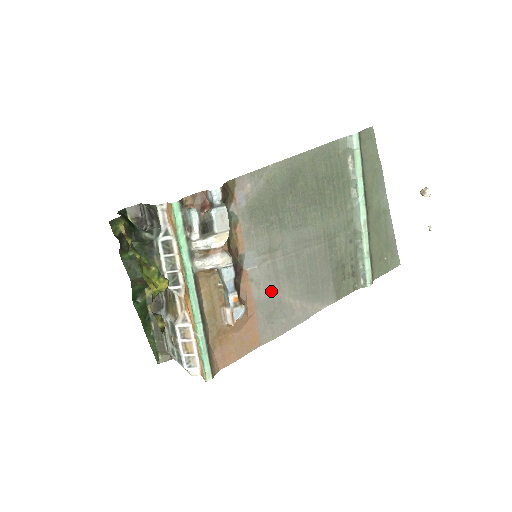
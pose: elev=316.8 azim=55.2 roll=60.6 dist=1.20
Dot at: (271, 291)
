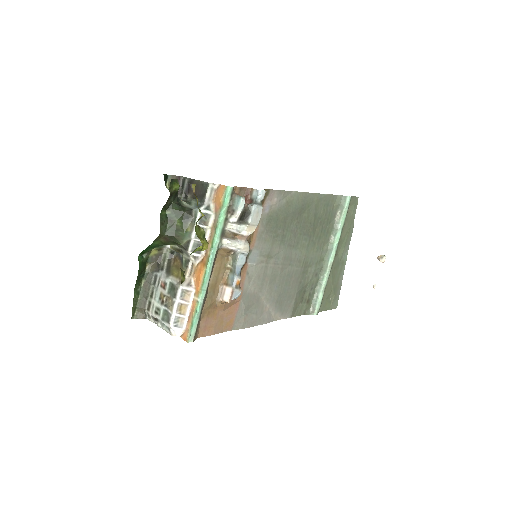
Dot at: (256, 288)
